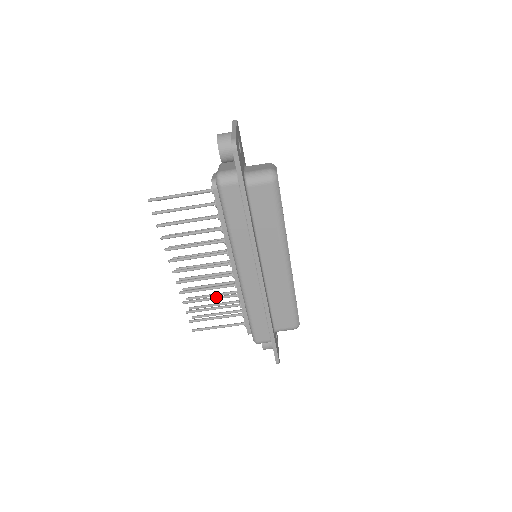
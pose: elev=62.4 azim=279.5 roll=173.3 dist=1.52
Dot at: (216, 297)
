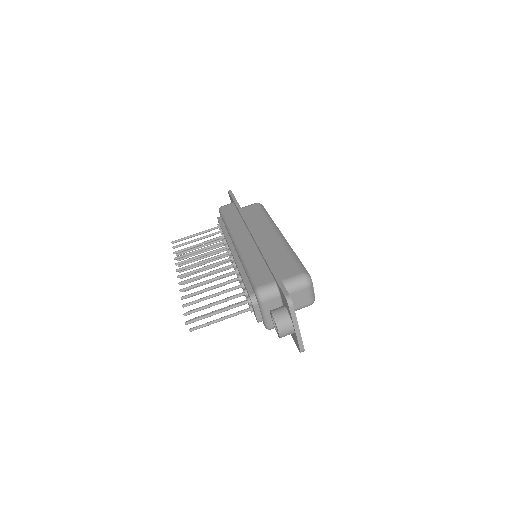
Dot at: (216, 285)
